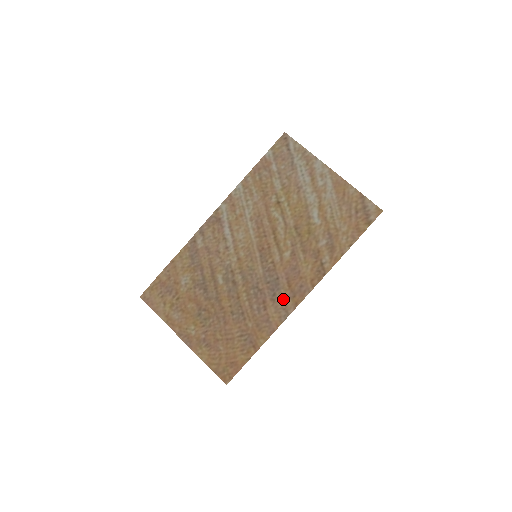
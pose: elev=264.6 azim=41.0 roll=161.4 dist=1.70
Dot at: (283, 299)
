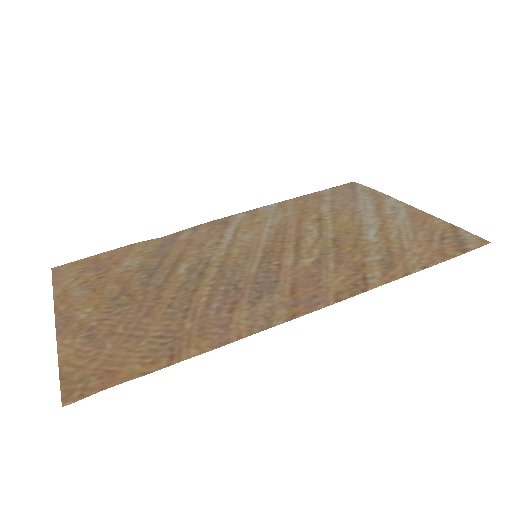
Dot at: (272, 305)
